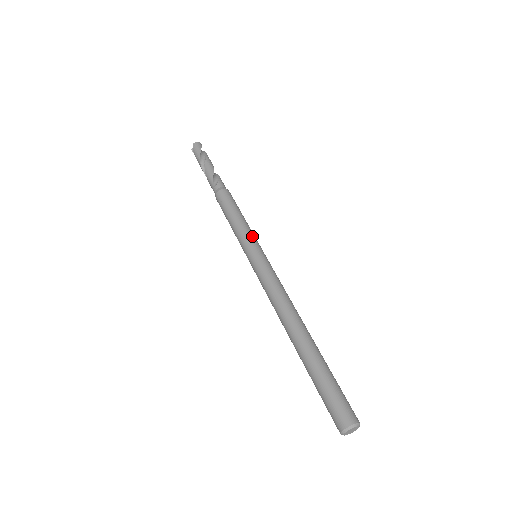
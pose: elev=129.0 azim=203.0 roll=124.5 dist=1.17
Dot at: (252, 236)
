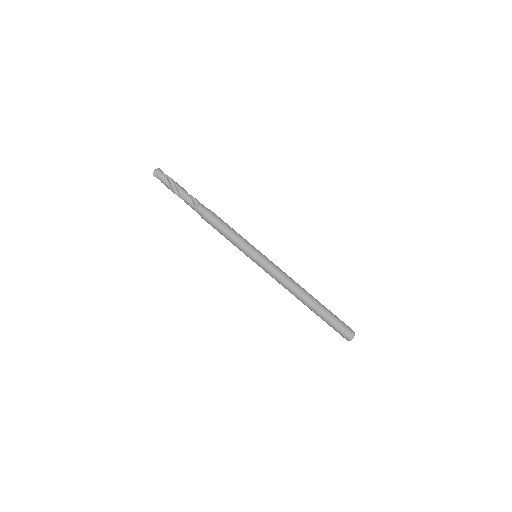
Dot at: (249, 244)
